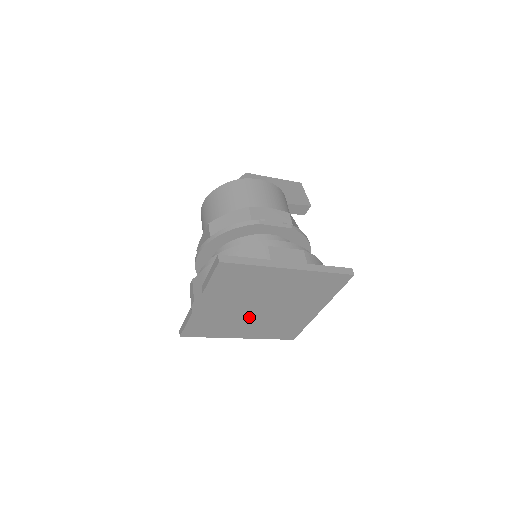
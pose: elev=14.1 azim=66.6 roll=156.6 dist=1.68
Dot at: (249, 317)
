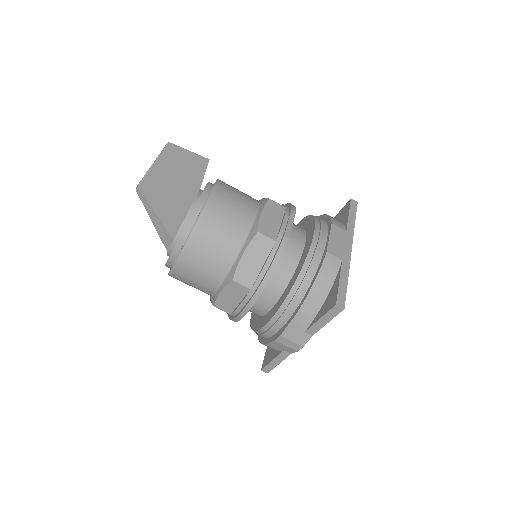
Dot at: occluded
